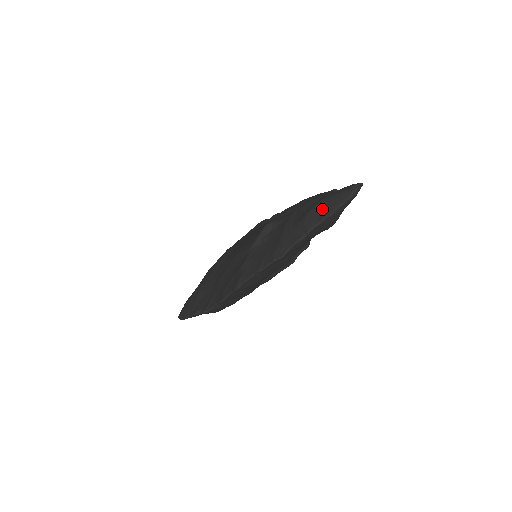
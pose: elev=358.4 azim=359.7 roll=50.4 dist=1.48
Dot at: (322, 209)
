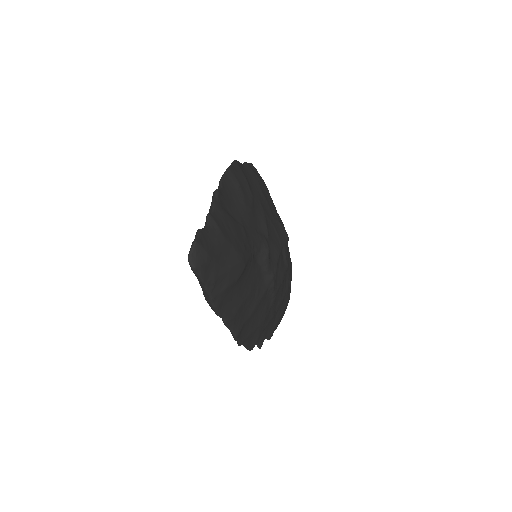
Dot at: occluded
